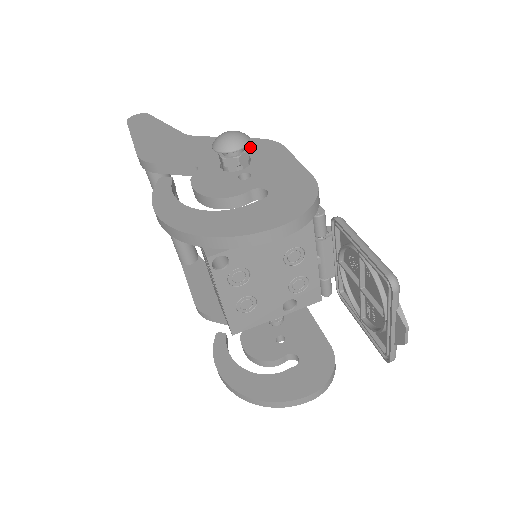
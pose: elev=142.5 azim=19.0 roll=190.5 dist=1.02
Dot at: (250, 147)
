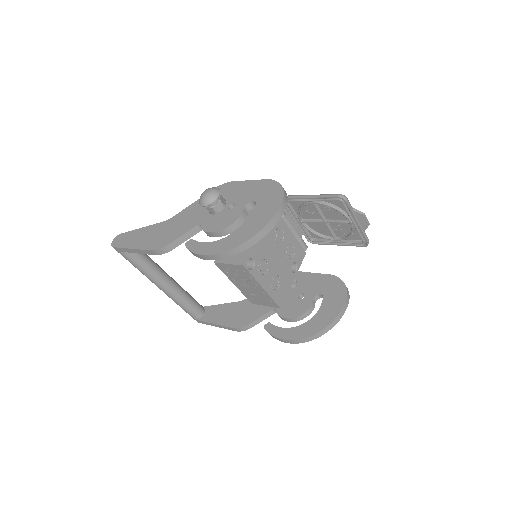
Dot at: occluded
